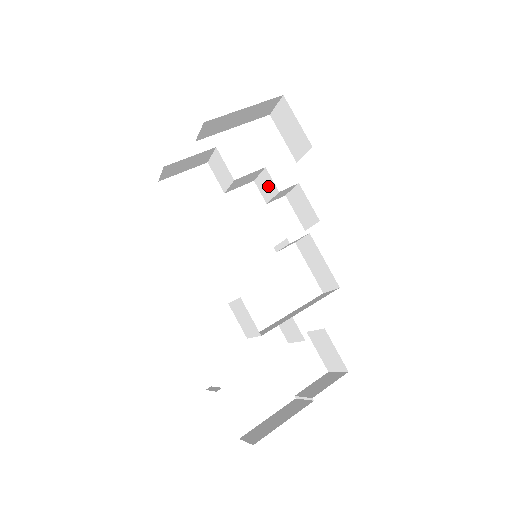
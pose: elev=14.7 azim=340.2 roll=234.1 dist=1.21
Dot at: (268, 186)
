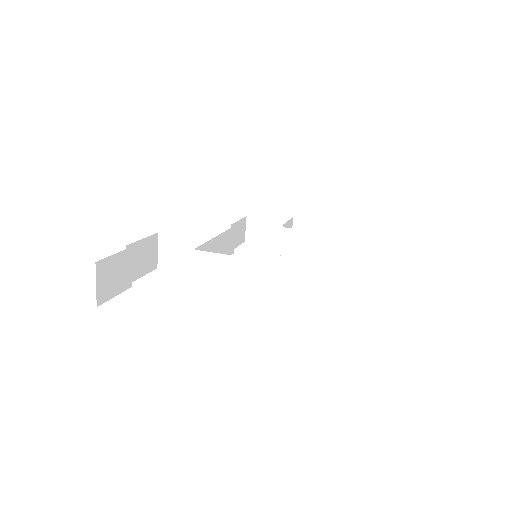
Dot at: occluded
